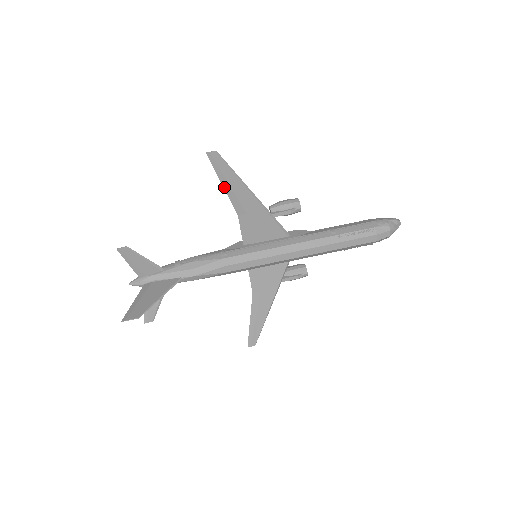
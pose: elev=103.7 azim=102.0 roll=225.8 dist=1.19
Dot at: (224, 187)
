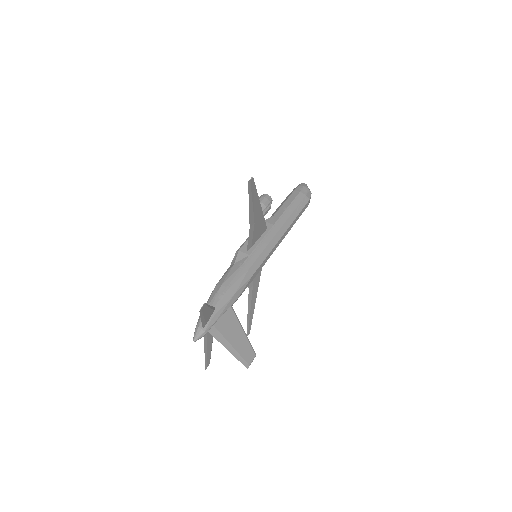
Dot at: (249, 207)
